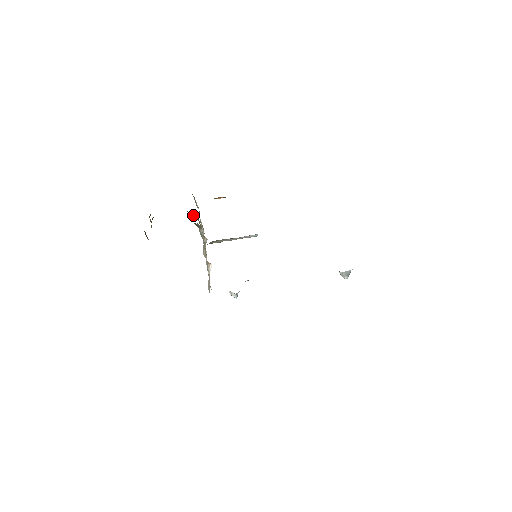
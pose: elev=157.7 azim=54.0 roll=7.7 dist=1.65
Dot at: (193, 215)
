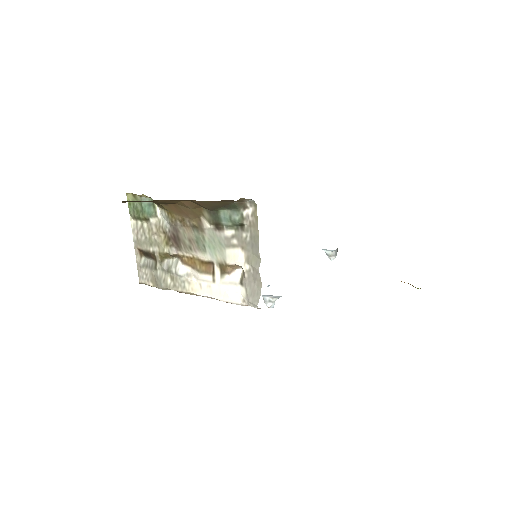
Dot at: (192, 209)
